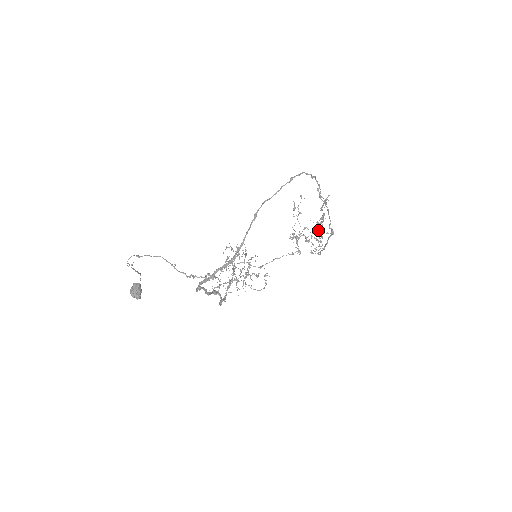
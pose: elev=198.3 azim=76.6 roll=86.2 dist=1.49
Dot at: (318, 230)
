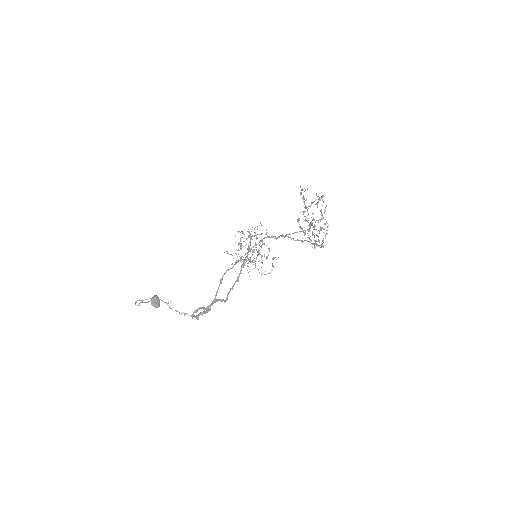
Dot at: occluded
